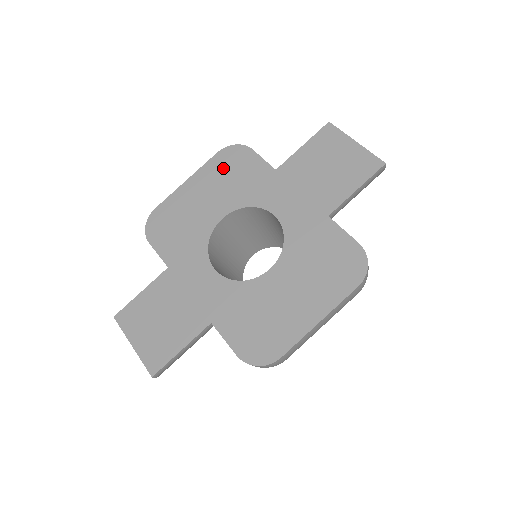
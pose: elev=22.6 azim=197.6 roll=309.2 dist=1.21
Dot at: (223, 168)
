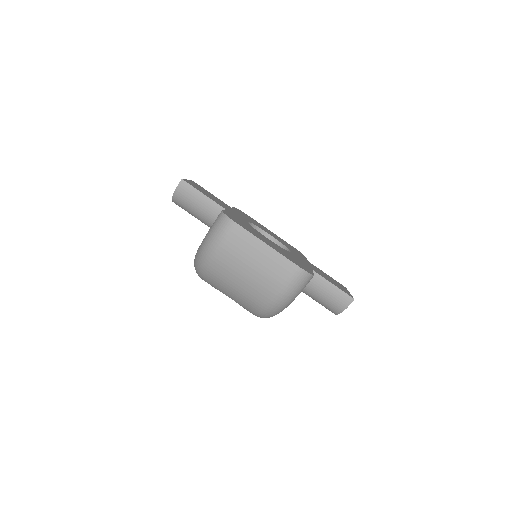
Dot at: (289, 245)
